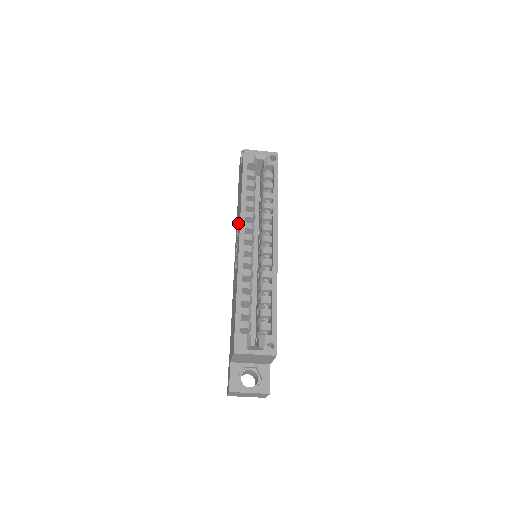
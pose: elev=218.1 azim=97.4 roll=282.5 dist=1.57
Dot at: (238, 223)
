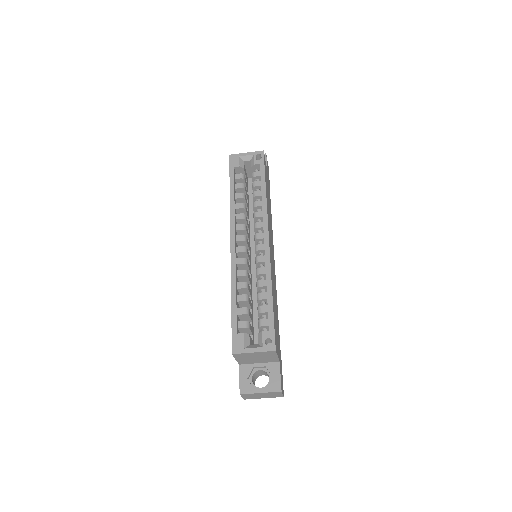
Dot at: occluded
